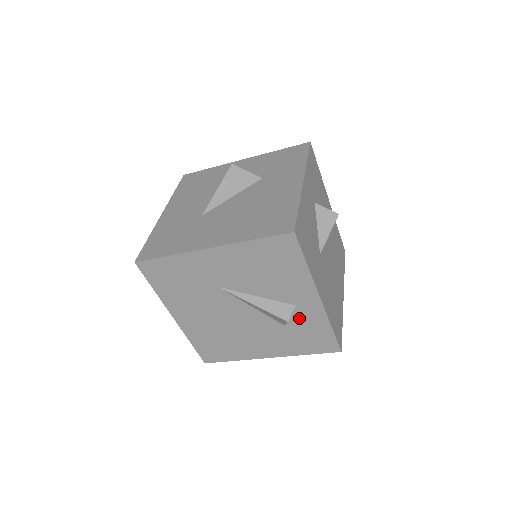
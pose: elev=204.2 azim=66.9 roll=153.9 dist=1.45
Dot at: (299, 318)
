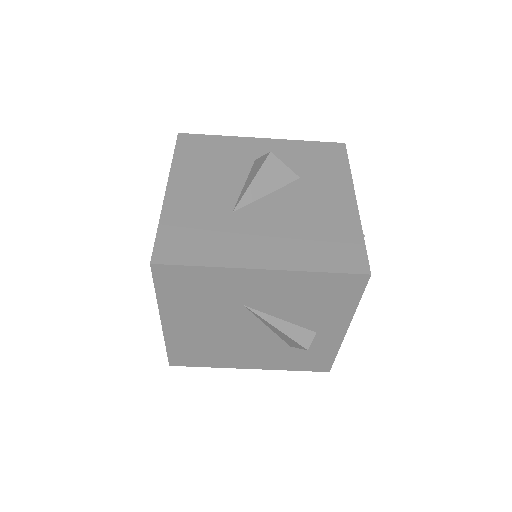
Dot at: (311, 343)
